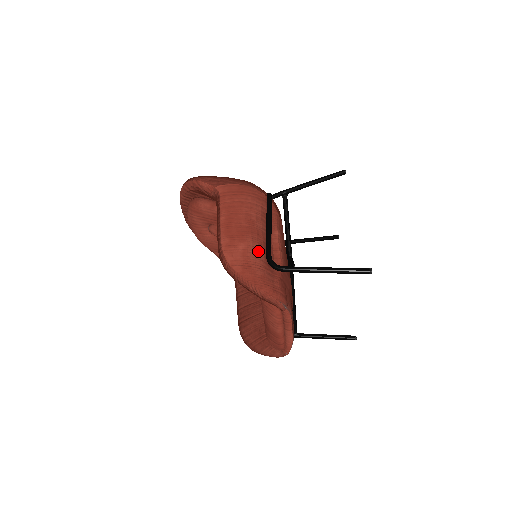
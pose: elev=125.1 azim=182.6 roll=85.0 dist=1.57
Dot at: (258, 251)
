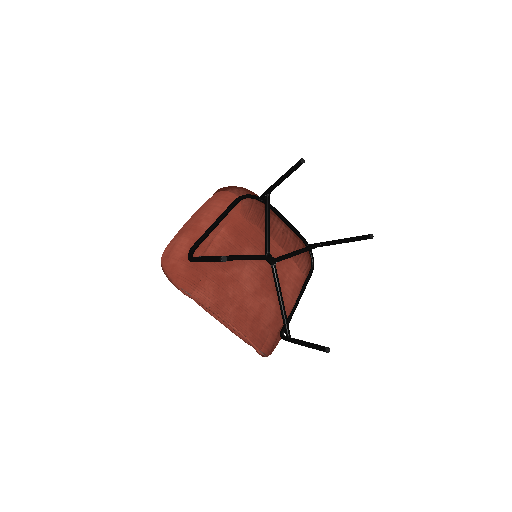
Dot at: (184, 245)
